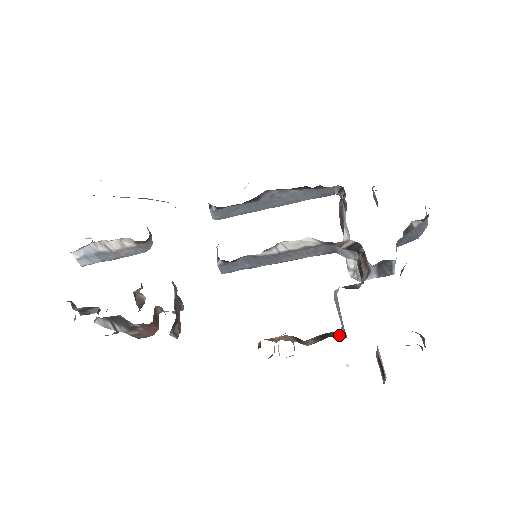
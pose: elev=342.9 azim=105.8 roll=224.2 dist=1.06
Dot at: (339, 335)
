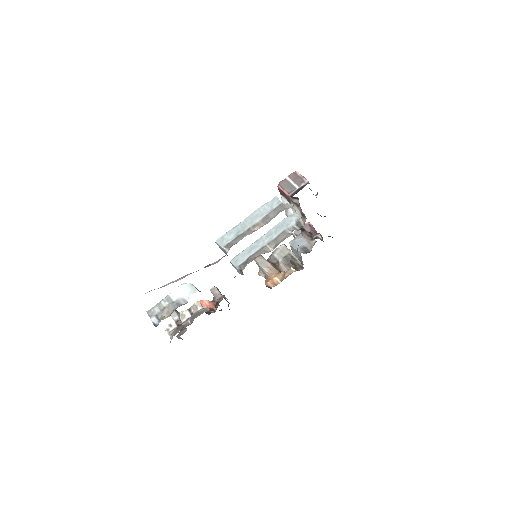
Dot at: (294, 259)
